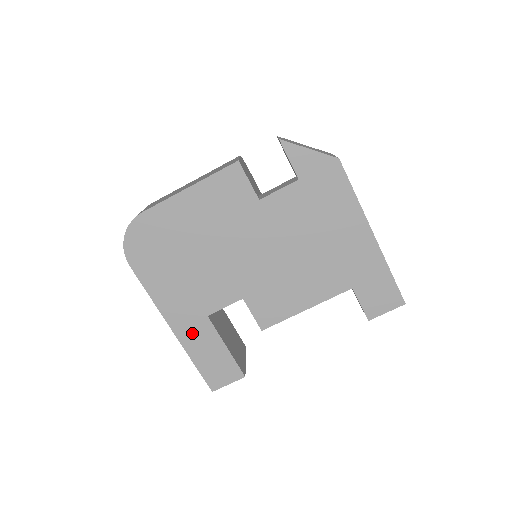
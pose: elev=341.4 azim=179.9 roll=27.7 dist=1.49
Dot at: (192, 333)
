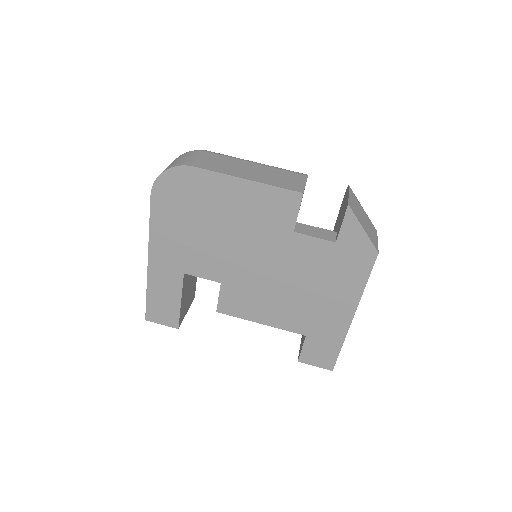
Dot at: (162, 275)
